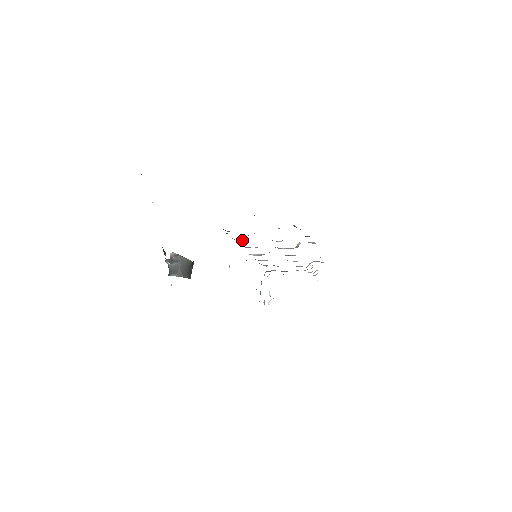
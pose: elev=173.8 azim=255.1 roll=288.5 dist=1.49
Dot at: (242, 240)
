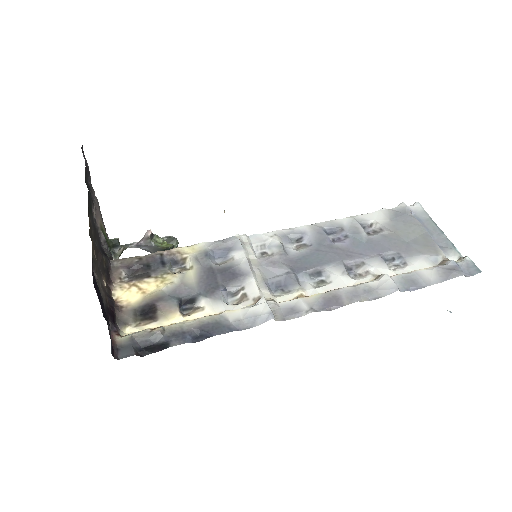
Dot at: (190, 262)
